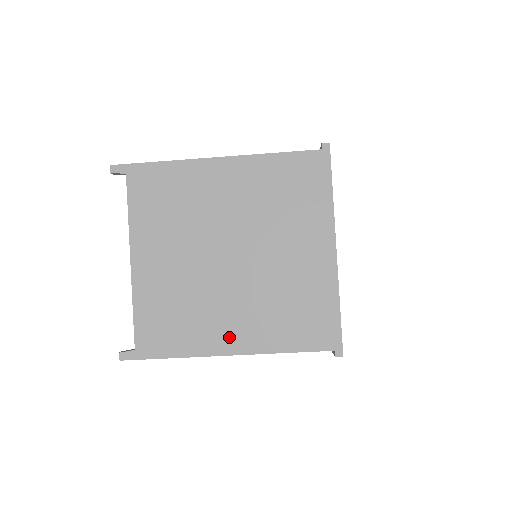
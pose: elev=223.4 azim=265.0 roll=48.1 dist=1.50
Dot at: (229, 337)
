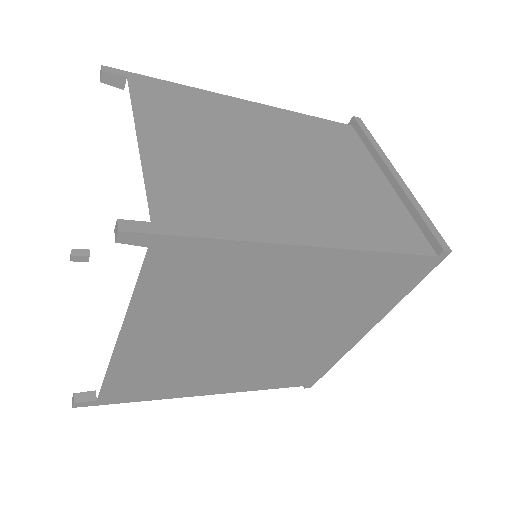
Dot at: (216, 386)
